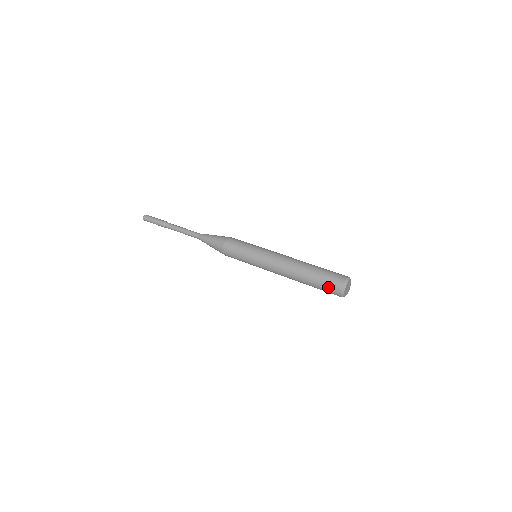
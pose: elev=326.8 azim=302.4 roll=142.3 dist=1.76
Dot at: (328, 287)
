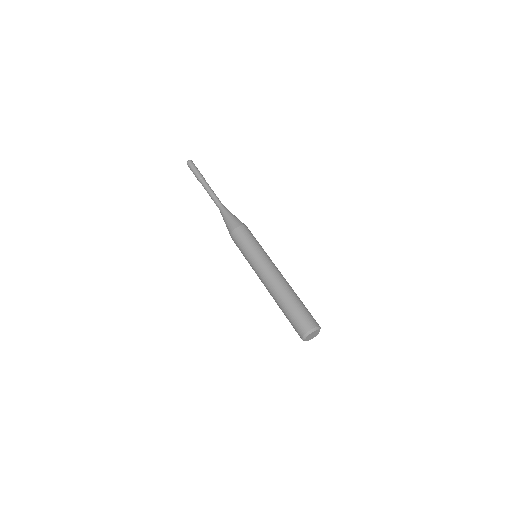
Dot at: (294, 328)
